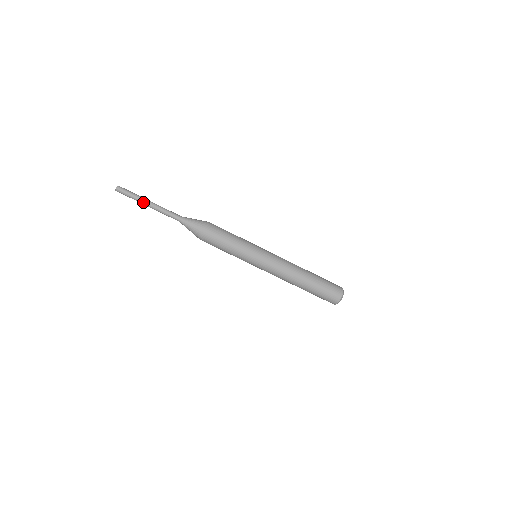
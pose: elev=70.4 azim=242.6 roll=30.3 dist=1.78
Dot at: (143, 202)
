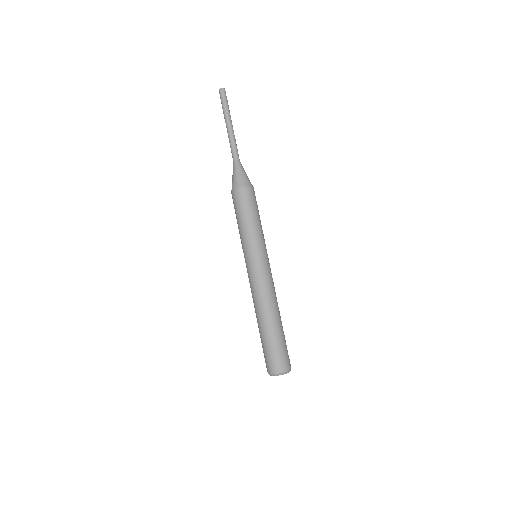
Dot at: (230, 118)
